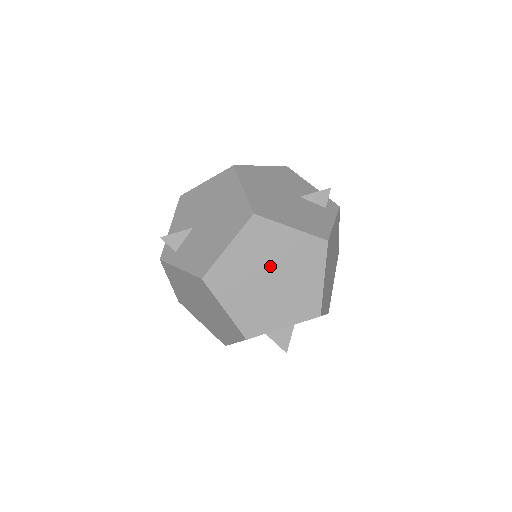
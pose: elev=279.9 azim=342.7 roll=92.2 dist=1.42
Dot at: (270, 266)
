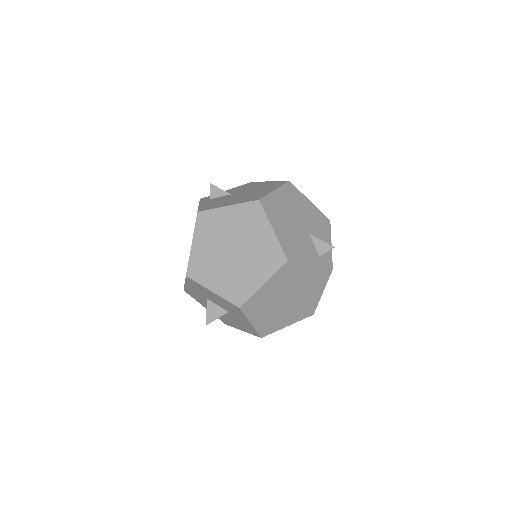
Dot at: (240, 242)
